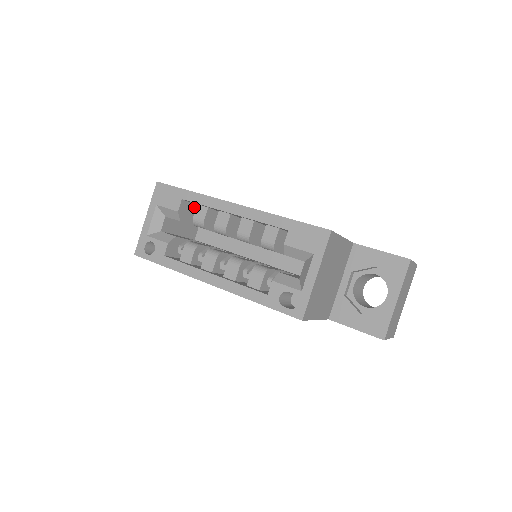
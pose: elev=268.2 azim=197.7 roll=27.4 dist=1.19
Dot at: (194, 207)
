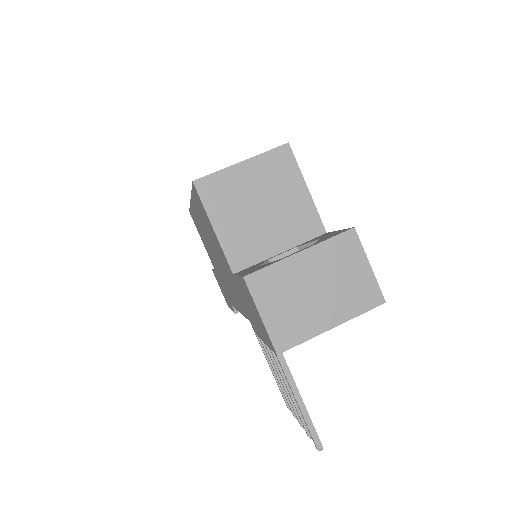
Dot at: occluded
